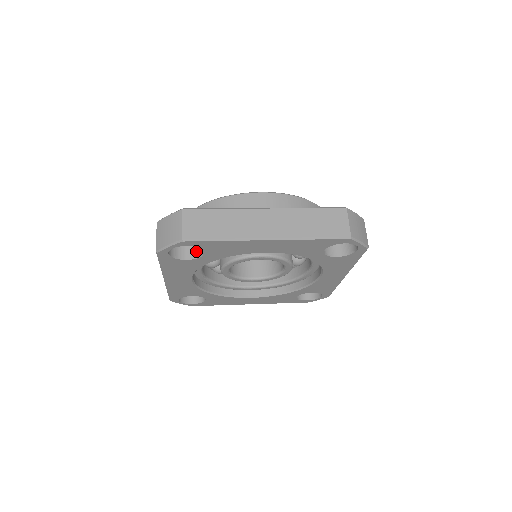
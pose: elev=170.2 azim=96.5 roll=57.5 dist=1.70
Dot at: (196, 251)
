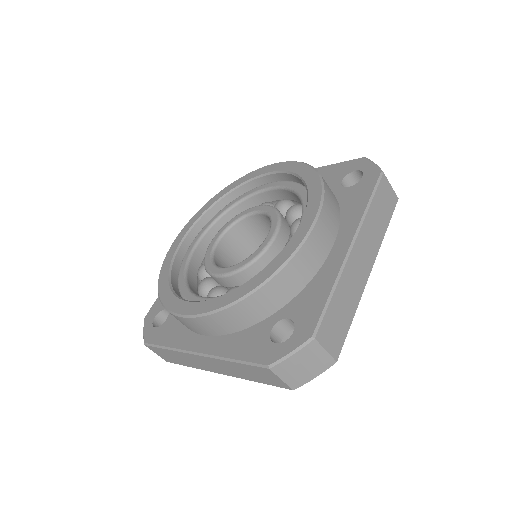
Dot at: occluded
